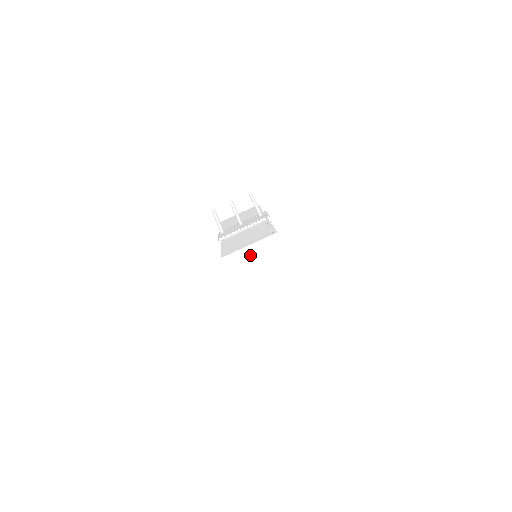
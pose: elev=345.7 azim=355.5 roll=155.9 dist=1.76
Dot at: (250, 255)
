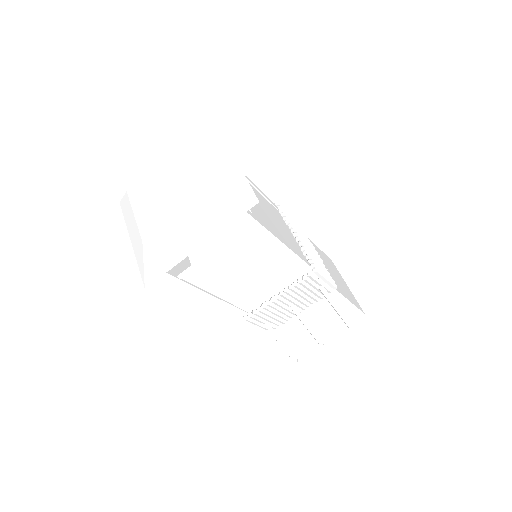
Dot at: occluded
